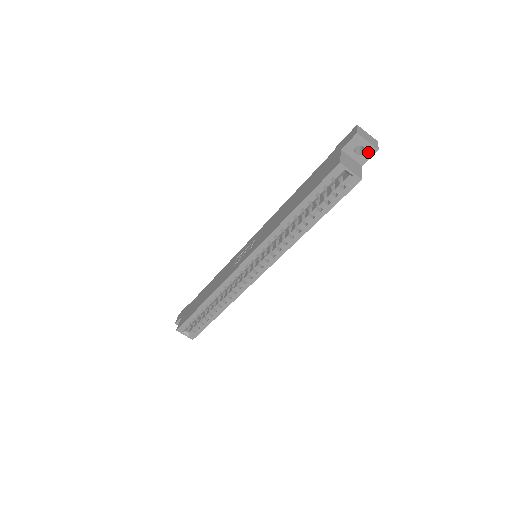
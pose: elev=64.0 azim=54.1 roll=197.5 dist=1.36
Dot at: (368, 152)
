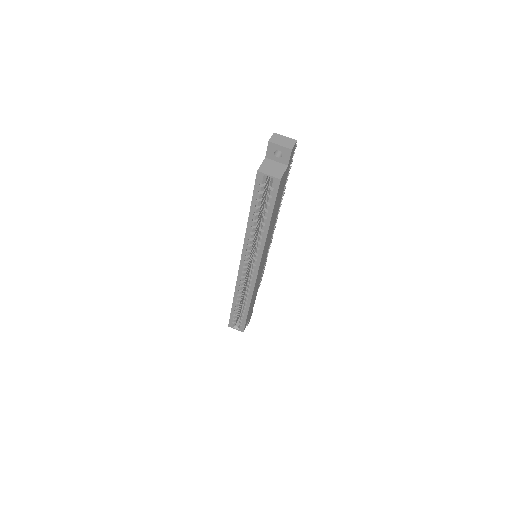
Dot at: (285, 153)
